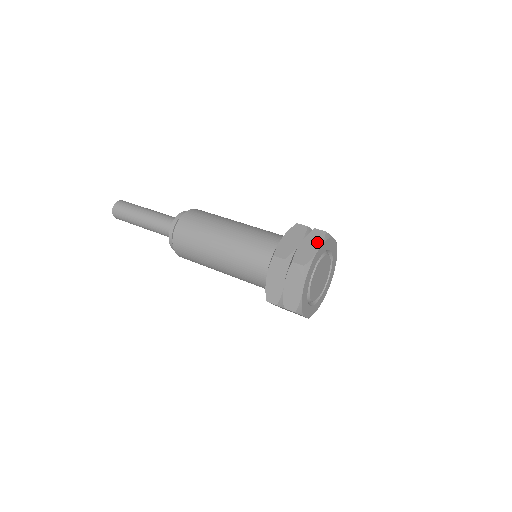
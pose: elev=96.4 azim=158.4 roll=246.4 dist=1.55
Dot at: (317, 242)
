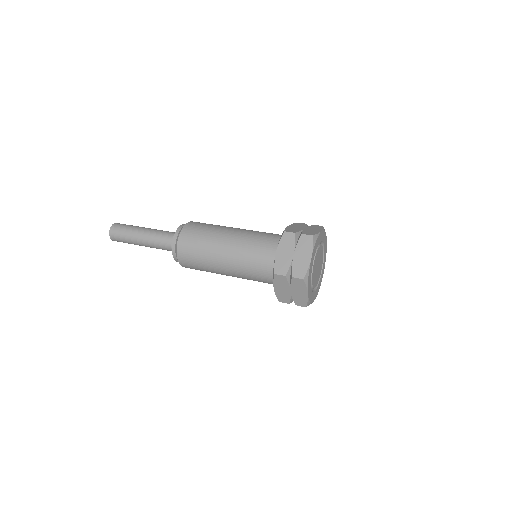
Dot at: (318, 229)
